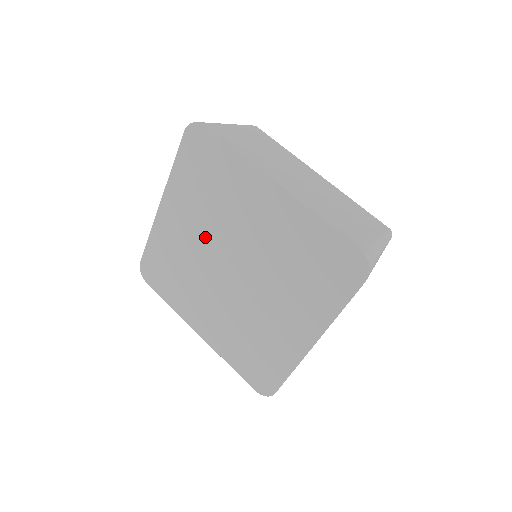
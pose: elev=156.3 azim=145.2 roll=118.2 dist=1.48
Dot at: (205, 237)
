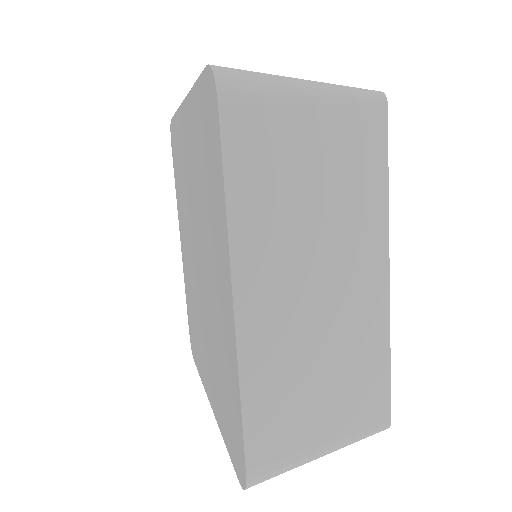
Dot at: (194, 202)
